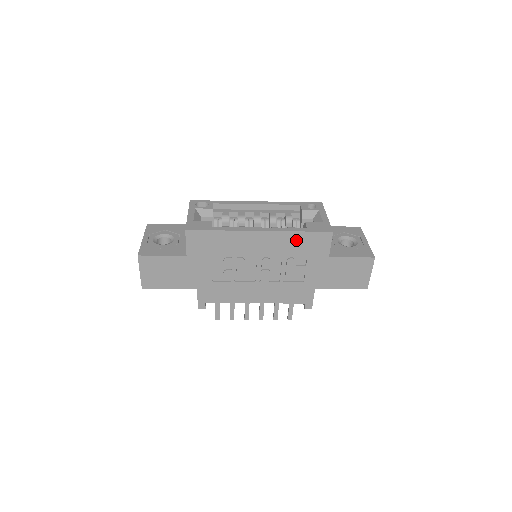
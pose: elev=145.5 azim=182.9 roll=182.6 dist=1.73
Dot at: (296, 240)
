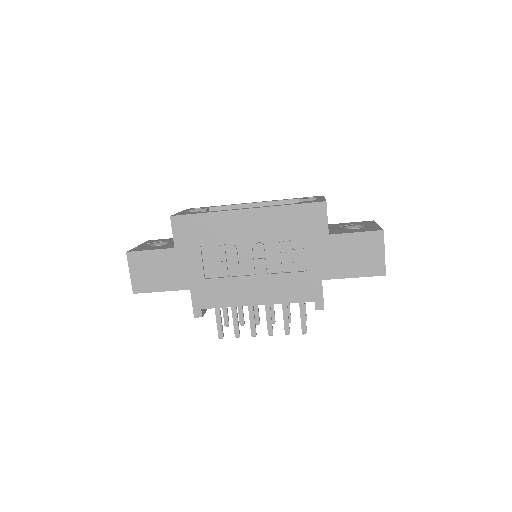
Dot at: (287, 216)
